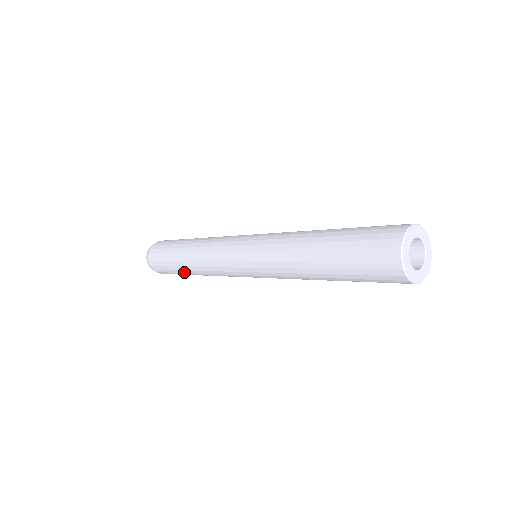
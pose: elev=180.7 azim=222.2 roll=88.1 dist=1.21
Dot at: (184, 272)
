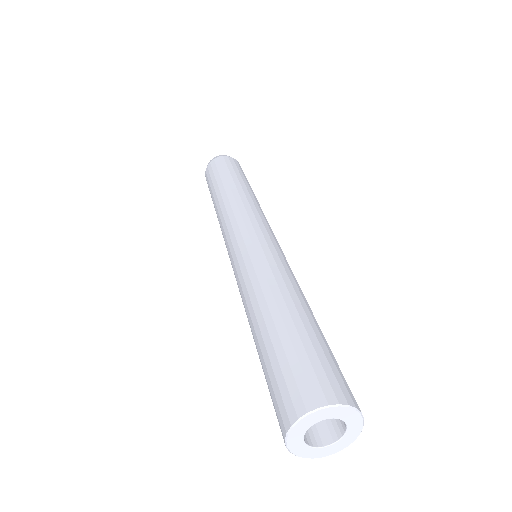
Dot at: occluded
